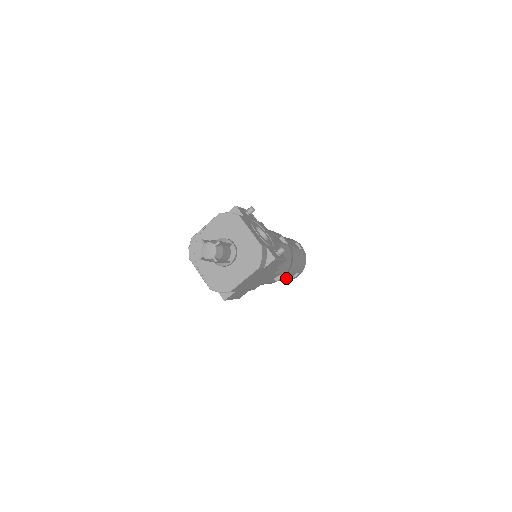
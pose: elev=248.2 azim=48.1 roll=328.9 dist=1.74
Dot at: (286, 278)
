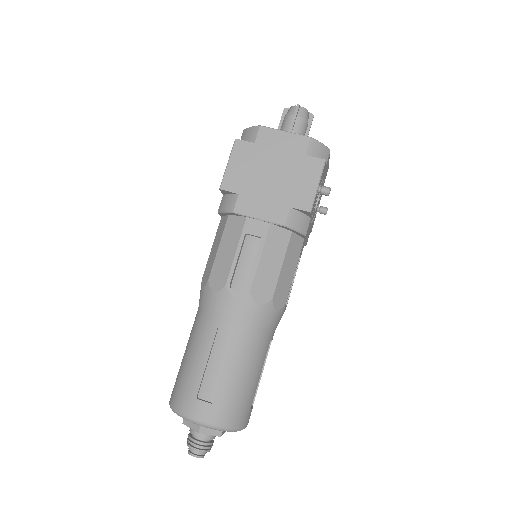
Dot at: (208, 361)
